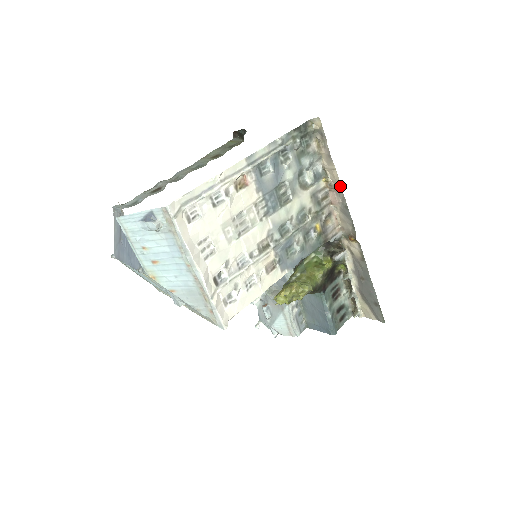
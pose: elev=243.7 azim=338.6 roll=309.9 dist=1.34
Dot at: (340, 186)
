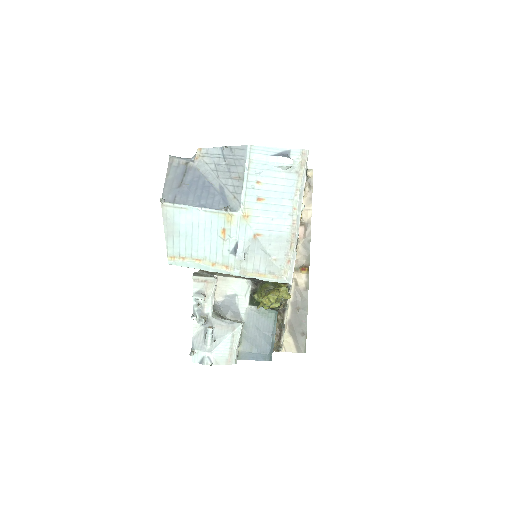
Dot at: (310, 224)
